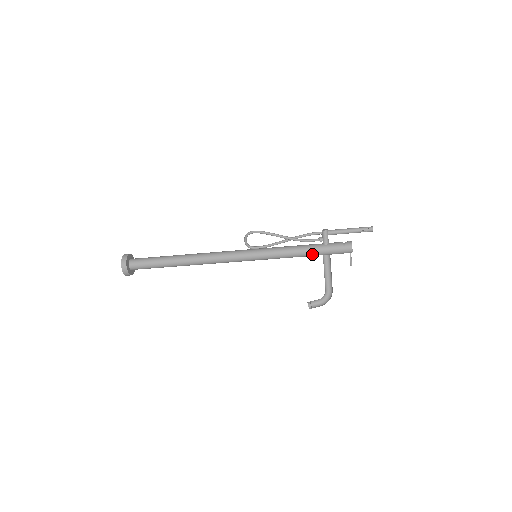
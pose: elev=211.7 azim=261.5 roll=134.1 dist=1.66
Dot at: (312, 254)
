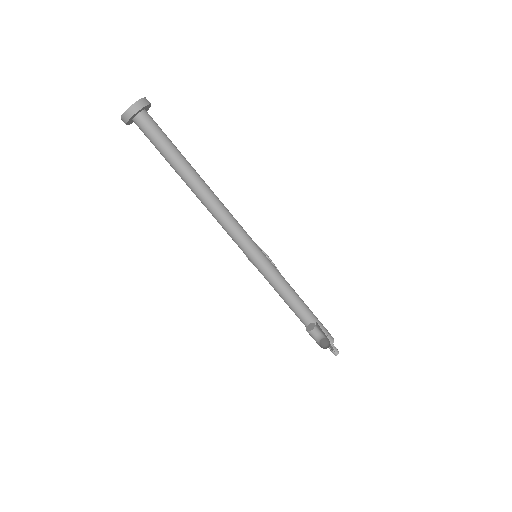
Dot at: (305, 306)
